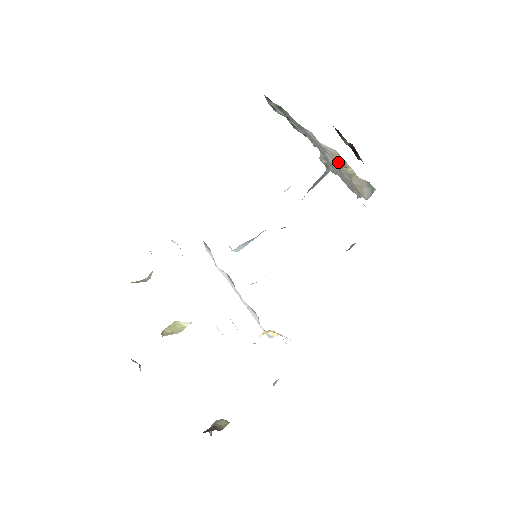
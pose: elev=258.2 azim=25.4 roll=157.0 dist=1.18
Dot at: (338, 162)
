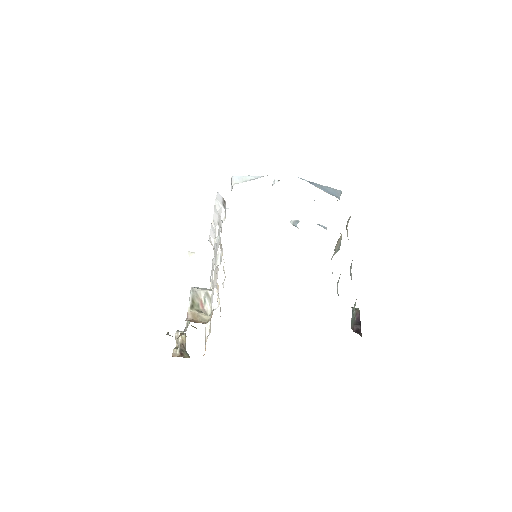
Dot at: occluded
